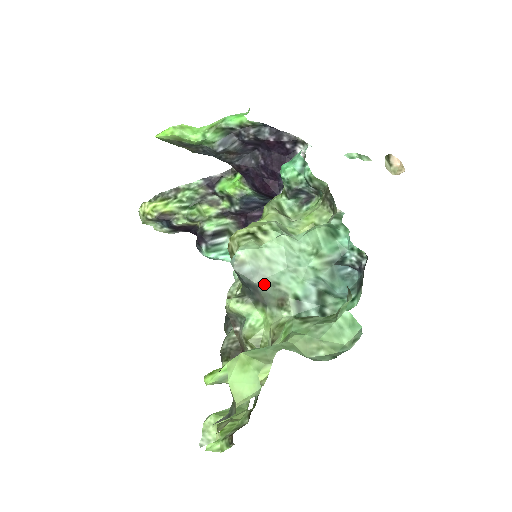
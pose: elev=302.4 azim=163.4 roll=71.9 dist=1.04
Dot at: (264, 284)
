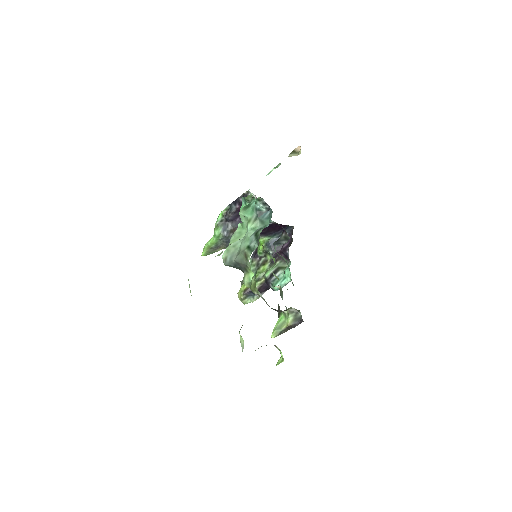
Dot at: (236, 257)
